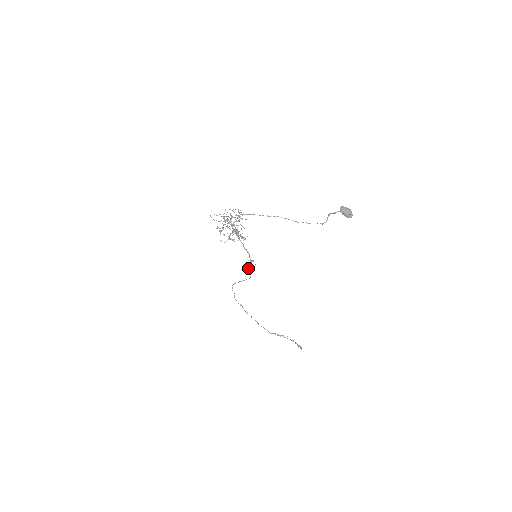
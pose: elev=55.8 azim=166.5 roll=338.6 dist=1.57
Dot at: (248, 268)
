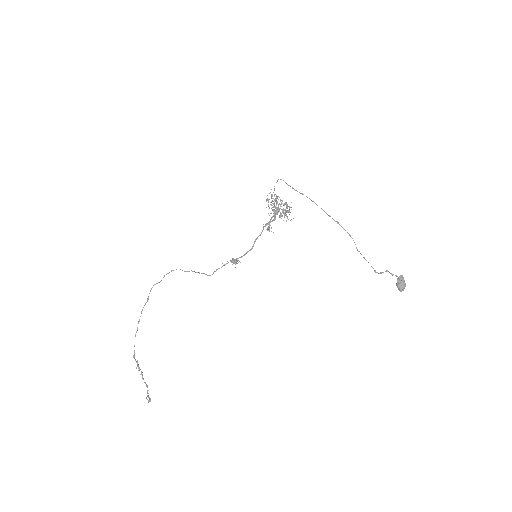
Dot at: occluded
